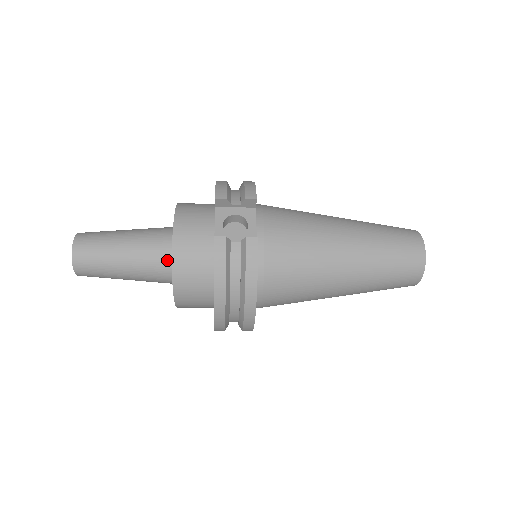
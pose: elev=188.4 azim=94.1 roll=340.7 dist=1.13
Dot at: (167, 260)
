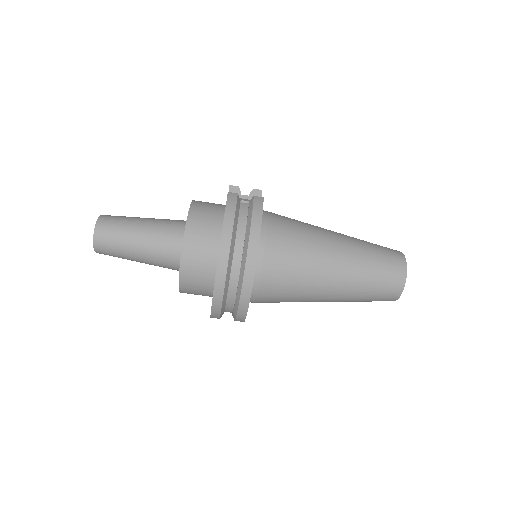
Dot at: (180, 231)
